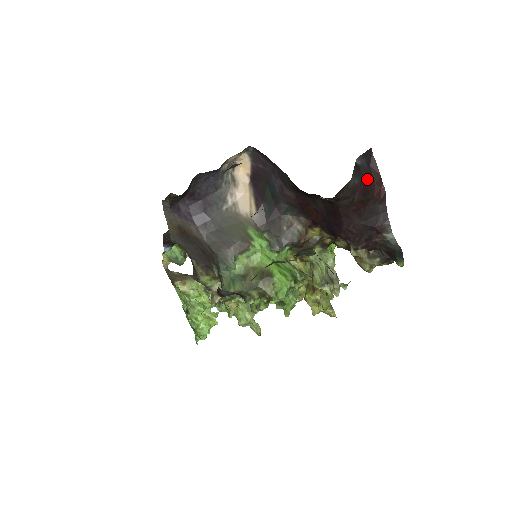
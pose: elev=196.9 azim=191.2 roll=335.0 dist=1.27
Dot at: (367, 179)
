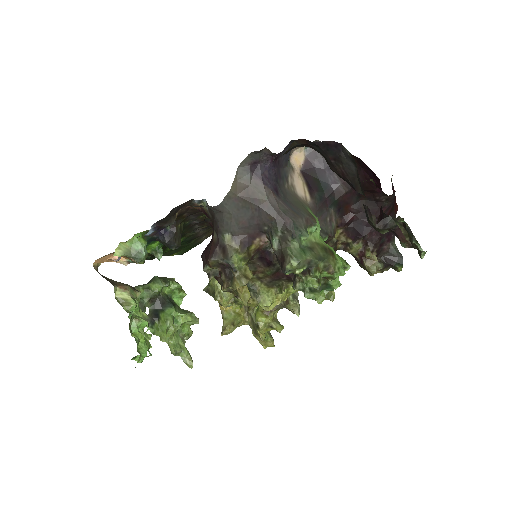
Dot at: occluded
